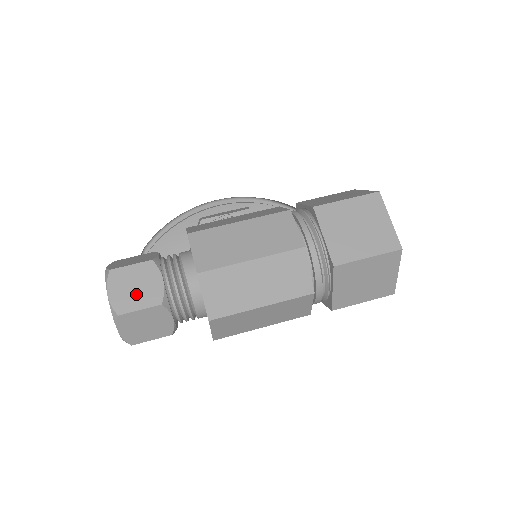
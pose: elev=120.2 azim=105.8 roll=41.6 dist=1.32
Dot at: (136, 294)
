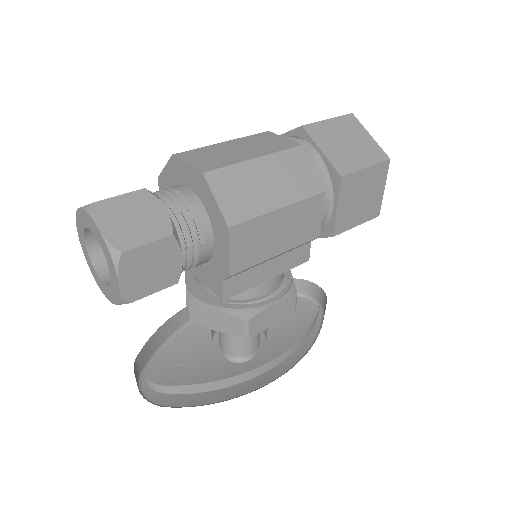
Dot at: occluded
